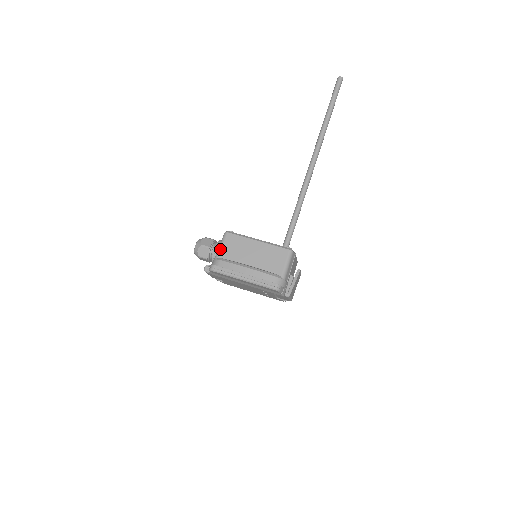
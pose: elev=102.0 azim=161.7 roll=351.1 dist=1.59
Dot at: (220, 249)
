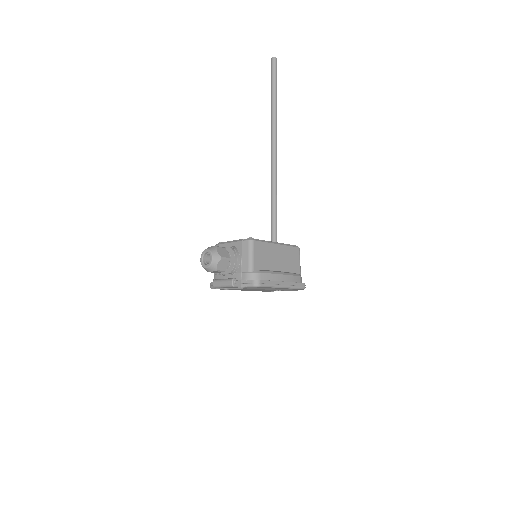
Dot at: (253, 260)
